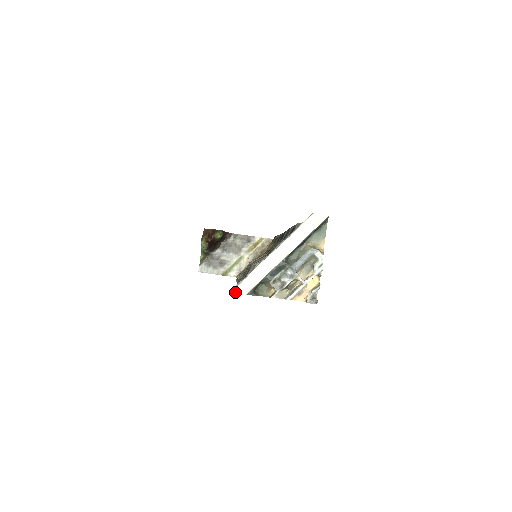
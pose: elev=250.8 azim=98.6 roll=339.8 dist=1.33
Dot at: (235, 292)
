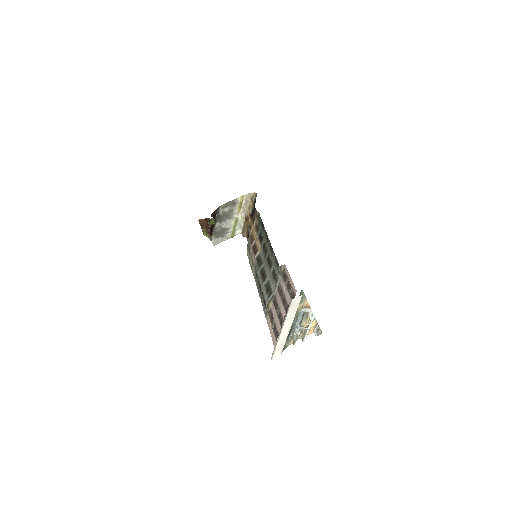
Dot at: occluded
